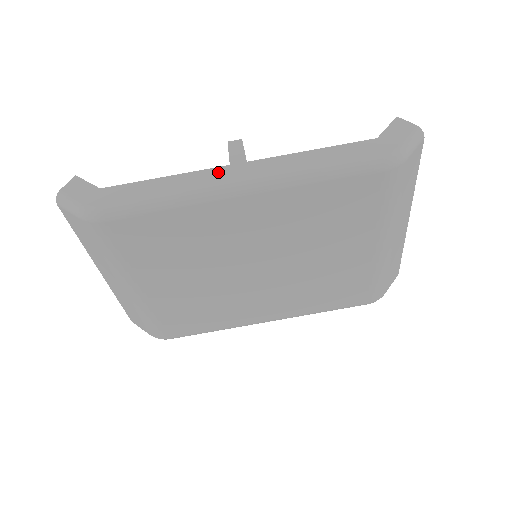
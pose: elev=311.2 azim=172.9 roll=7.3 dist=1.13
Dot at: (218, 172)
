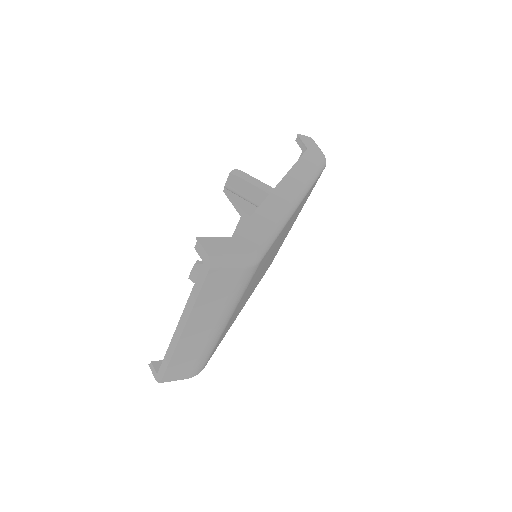
Dot at: (277, 194)
